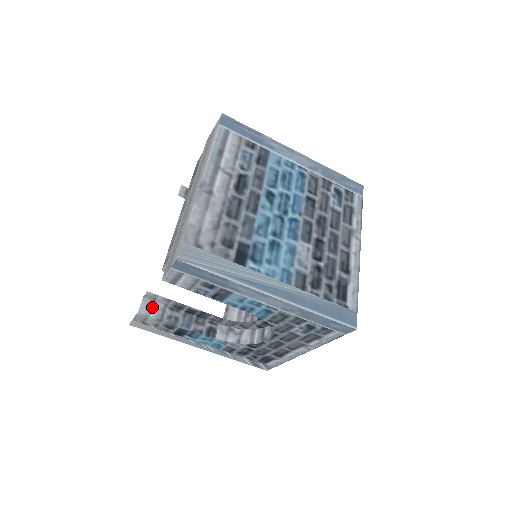
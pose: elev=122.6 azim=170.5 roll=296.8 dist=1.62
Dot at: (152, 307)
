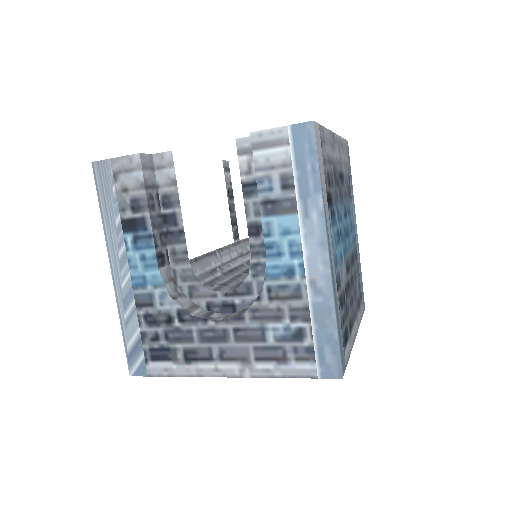
Dot at: (150, 170)
